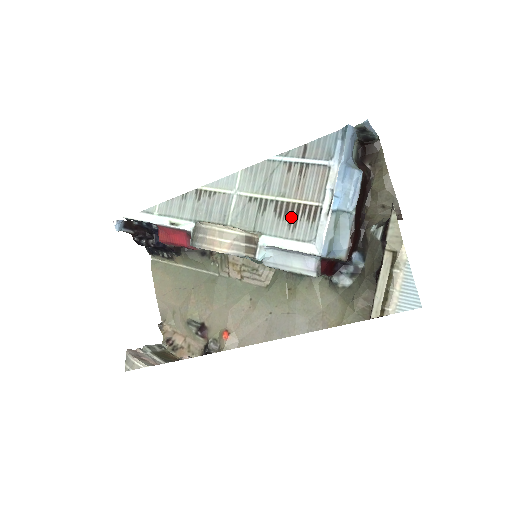
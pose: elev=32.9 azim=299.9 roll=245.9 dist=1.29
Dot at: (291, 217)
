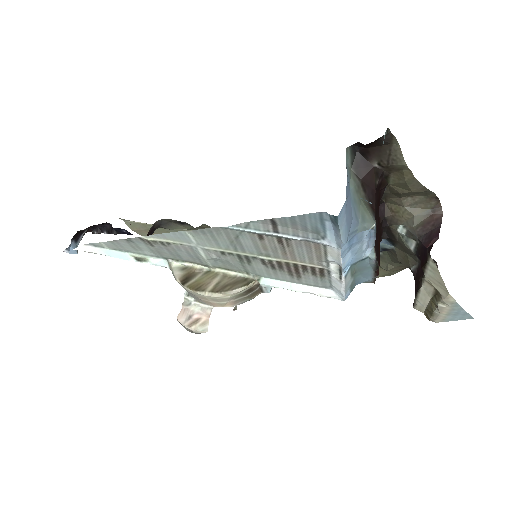
Dot at: (290, 271)
